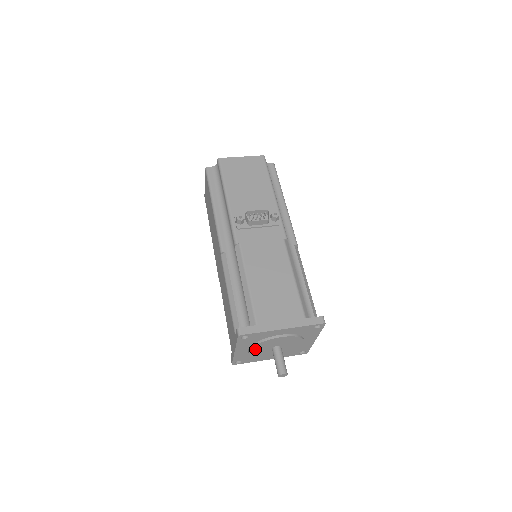
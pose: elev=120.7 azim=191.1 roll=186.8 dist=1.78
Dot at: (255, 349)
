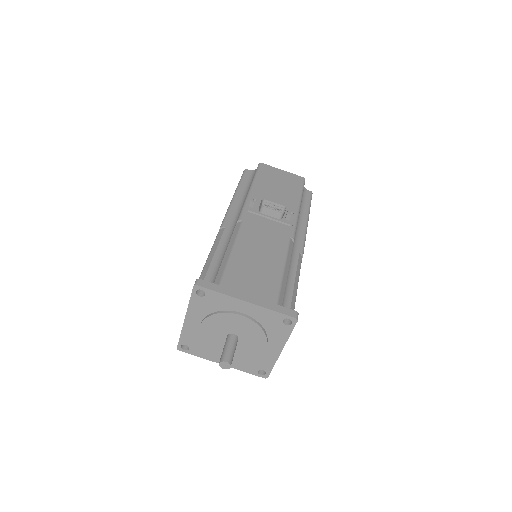
Dot at: (208, 325)
